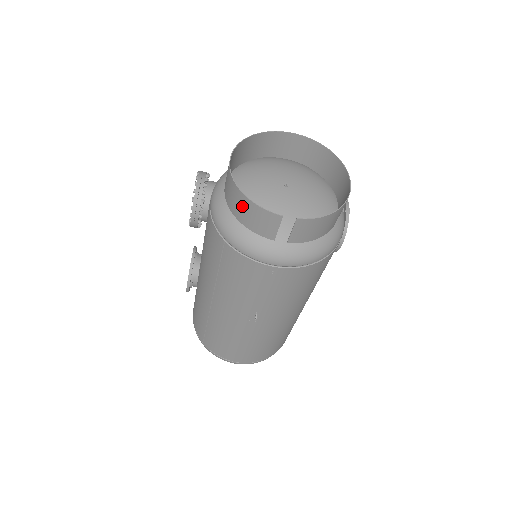
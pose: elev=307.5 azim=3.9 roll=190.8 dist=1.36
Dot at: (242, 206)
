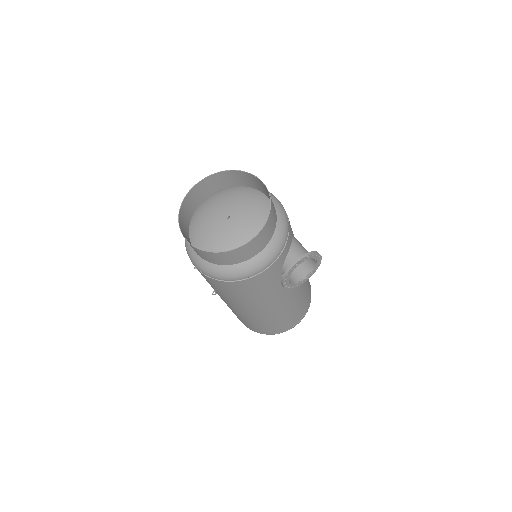
Dot at: (183, 215)
